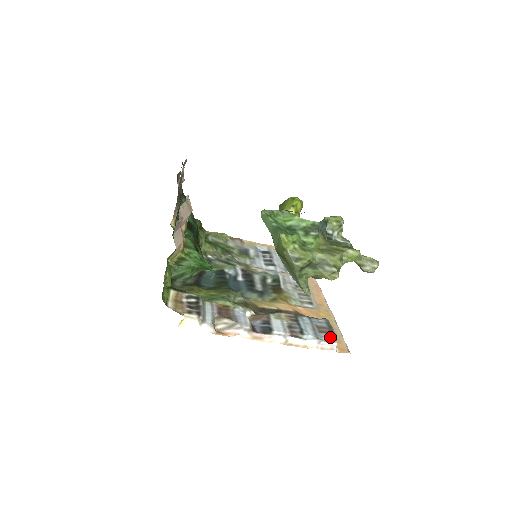
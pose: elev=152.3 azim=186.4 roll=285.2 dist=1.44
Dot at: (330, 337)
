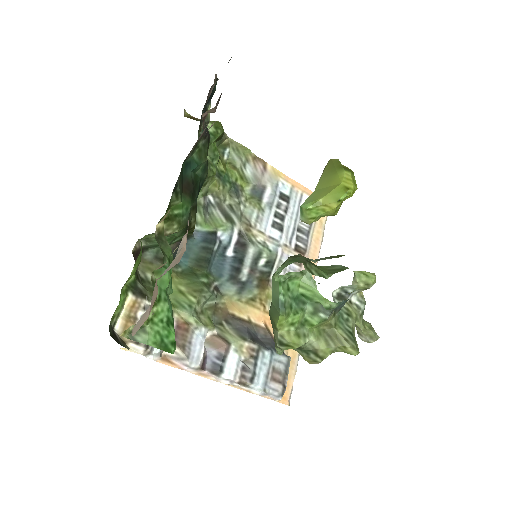
Dot at: (278, 390)
